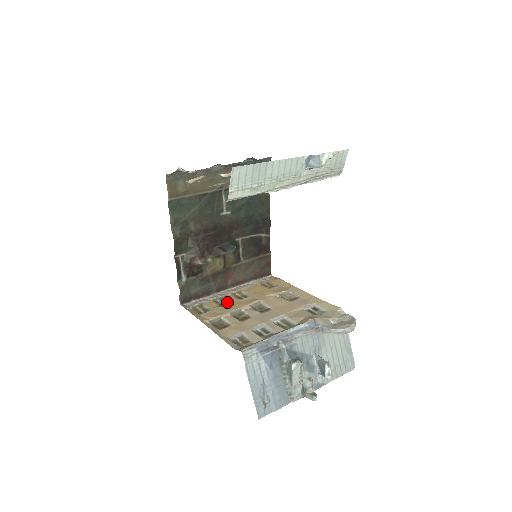
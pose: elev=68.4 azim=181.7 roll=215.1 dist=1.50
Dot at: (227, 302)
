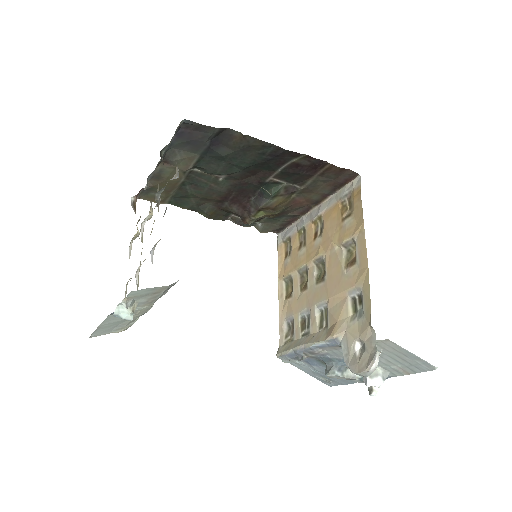
Dot at: (305, 241)
